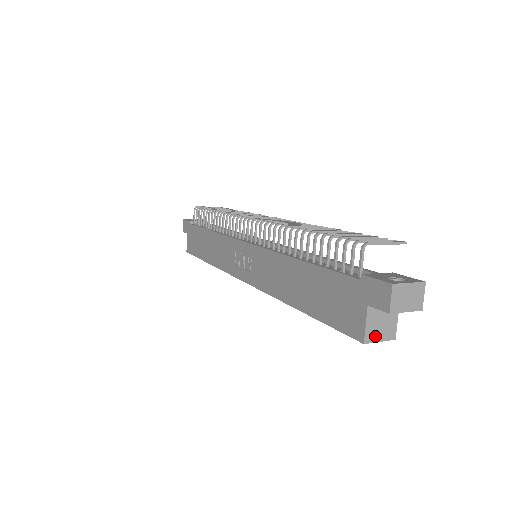
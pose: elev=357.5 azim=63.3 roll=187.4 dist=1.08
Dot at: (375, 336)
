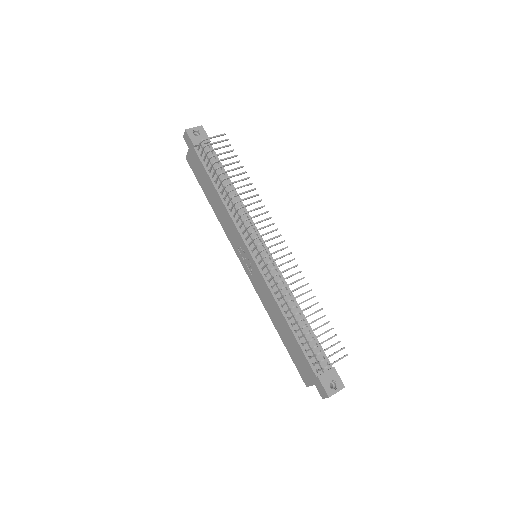
Dot at: occluded
